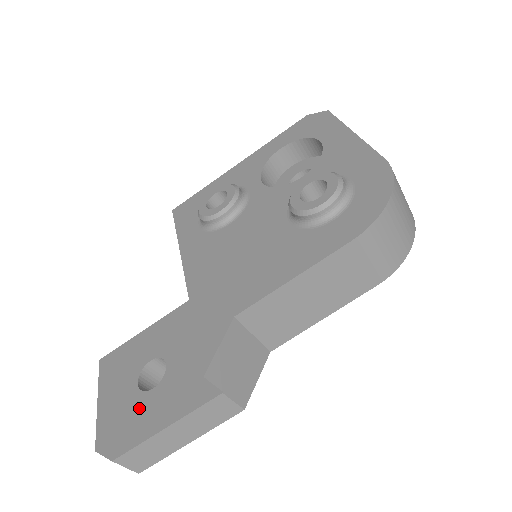
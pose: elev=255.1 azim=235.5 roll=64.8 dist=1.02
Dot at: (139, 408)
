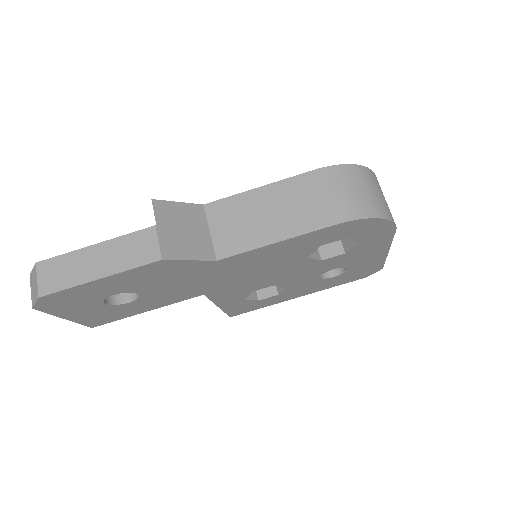
Dot at: occluded
